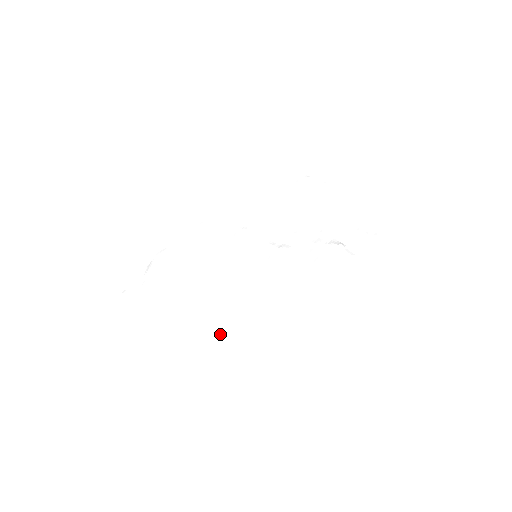
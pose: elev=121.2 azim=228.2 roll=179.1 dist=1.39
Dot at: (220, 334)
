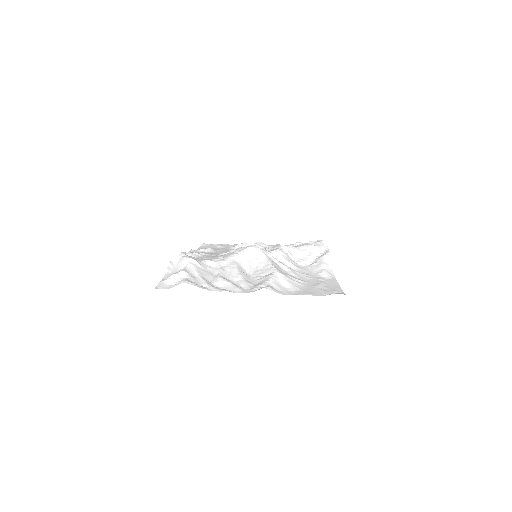
Dot at: occluded
